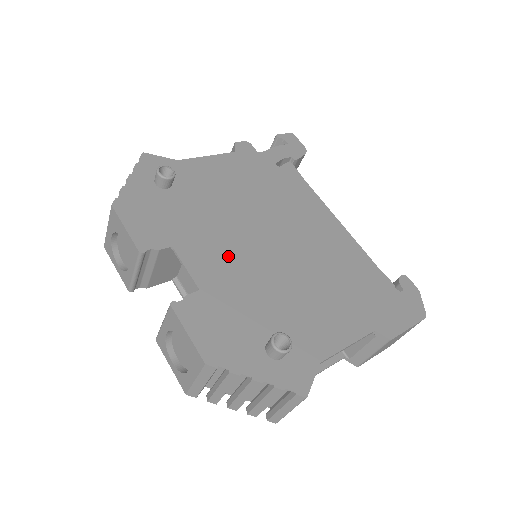
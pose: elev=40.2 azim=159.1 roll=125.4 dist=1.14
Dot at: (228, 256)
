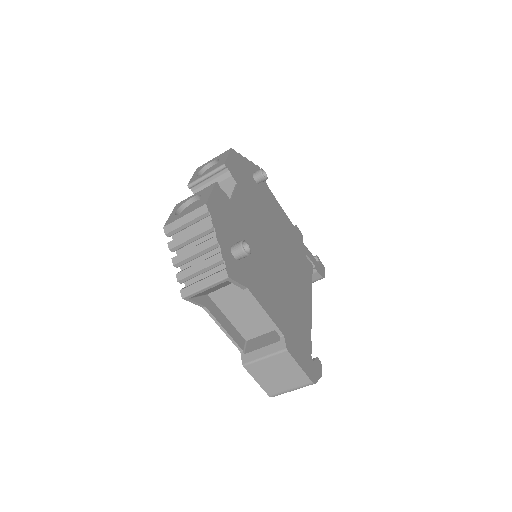
Dot at: (253, 220)
